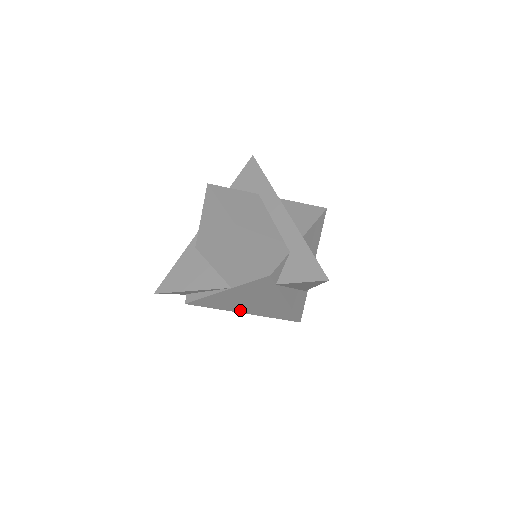
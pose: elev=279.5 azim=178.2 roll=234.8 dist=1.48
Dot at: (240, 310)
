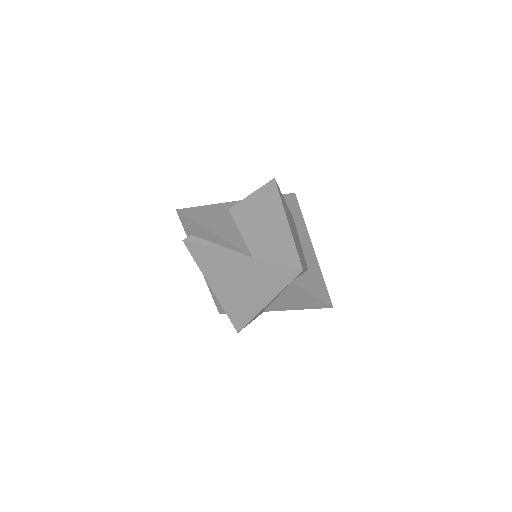
Dot at: (215, 283)
